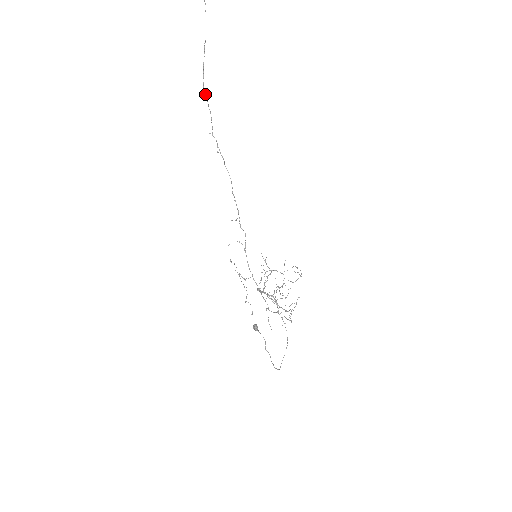
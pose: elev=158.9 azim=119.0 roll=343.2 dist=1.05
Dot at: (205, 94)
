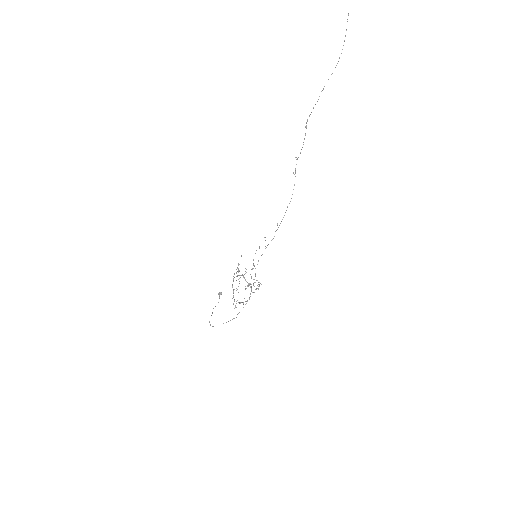
Dot at: (306, 128)
